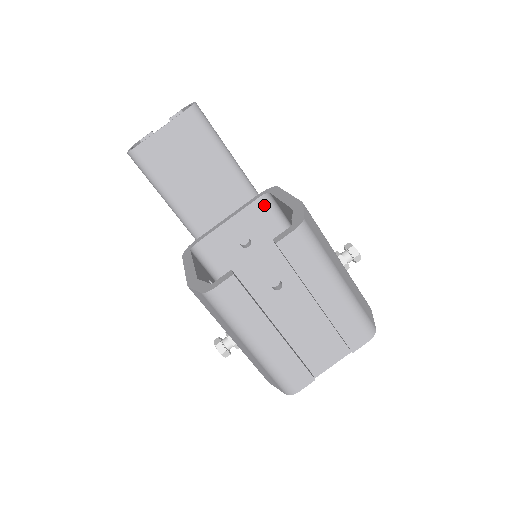
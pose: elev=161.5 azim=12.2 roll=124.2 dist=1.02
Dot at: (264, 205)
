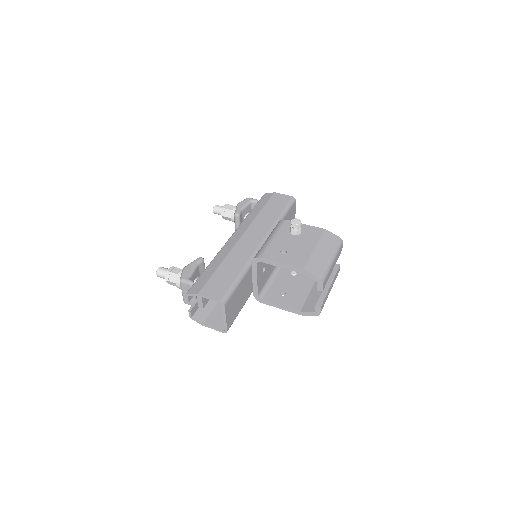
Dot at: (259, 262)
